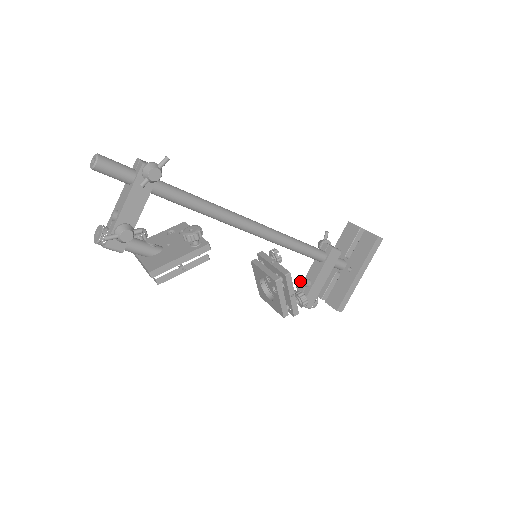
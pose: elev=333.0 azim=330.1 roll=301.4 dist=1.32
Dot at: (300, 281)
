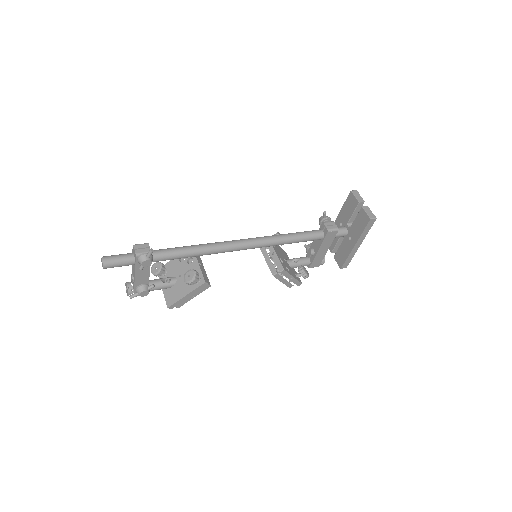
Dot at: (307, 247)
